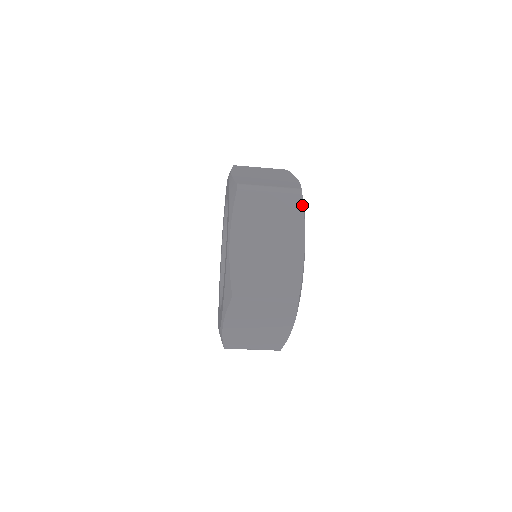
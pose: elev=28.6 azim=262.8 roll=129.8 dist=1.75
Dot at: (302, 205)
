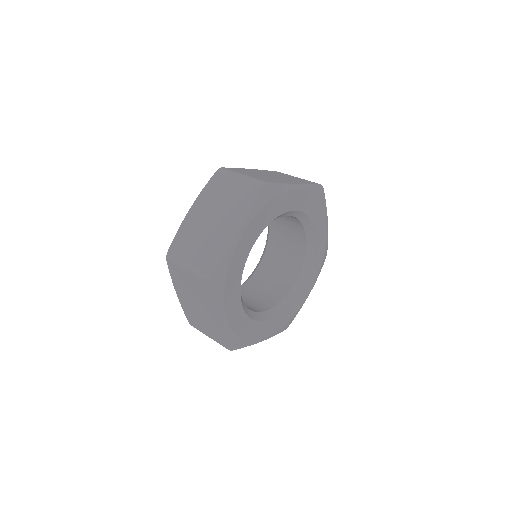
Dot at: (211, 291)
